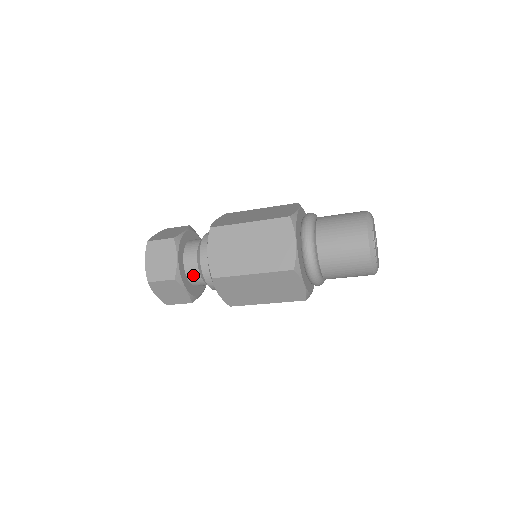
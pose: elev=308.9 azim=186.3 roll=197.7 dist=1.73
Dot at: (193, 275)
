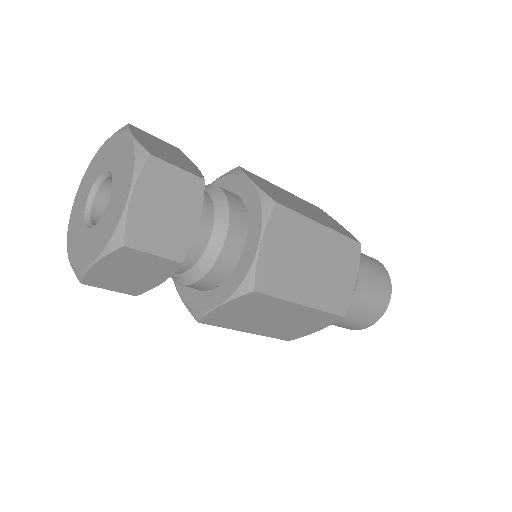
Dot at: occluded
